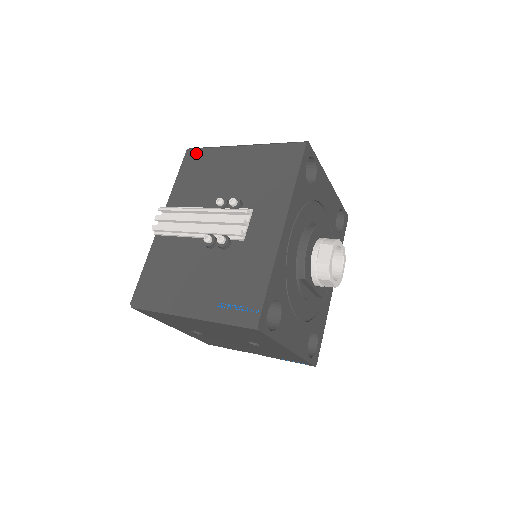
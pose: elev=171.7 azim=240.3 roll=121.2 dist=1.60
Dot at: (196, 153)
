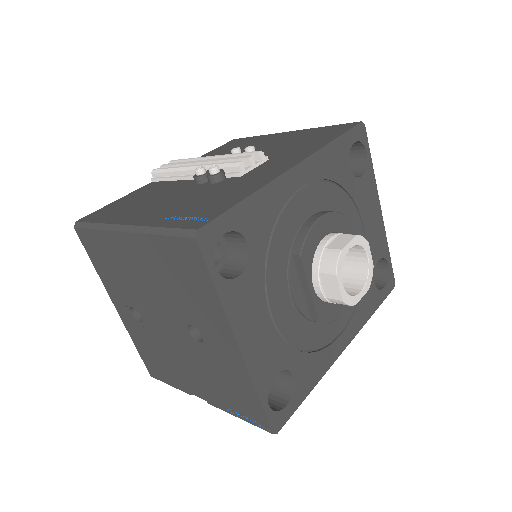
Dot at: (240, 140)
